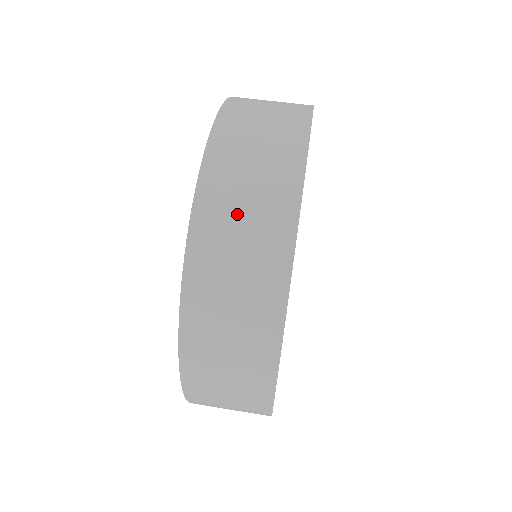
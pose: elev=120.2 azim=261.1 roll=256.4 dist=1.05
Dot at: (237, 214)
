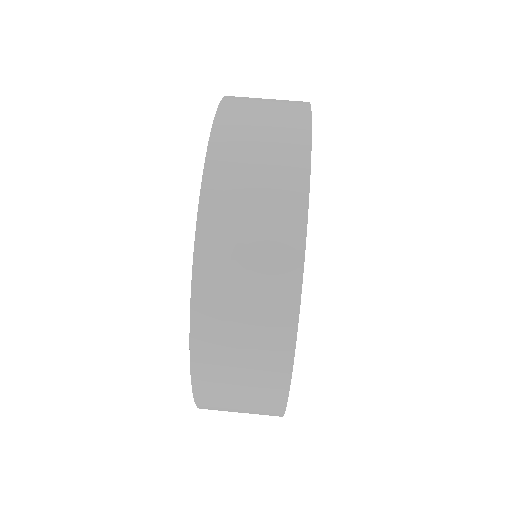
Dot at: (233, 402)
